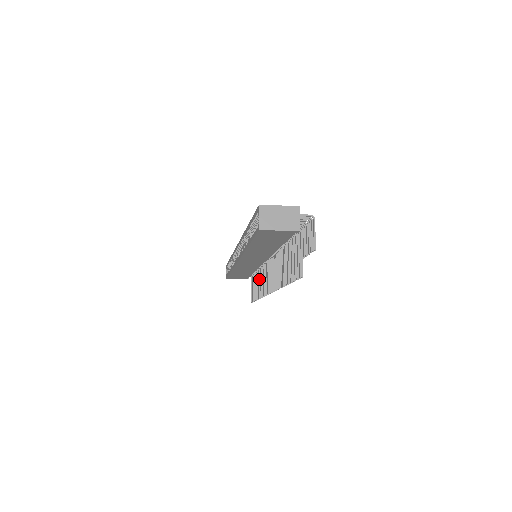
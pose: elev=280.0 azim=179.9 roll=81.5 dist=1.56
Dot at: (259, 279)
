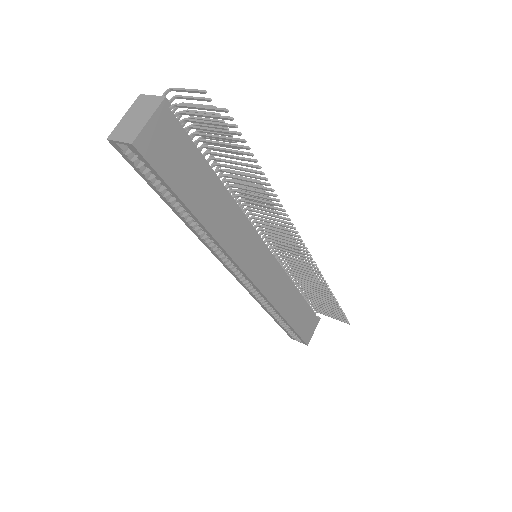
Dot at: (307, 284)
